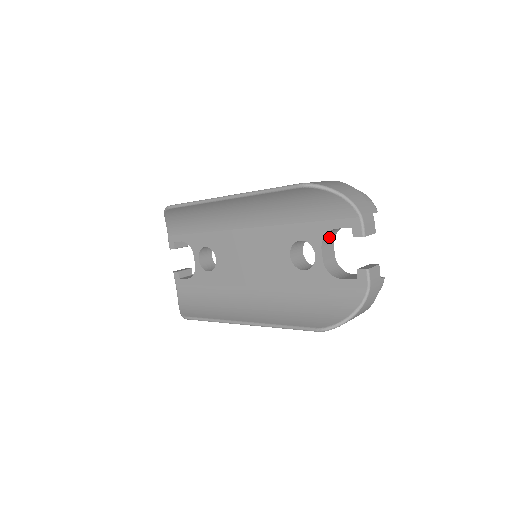
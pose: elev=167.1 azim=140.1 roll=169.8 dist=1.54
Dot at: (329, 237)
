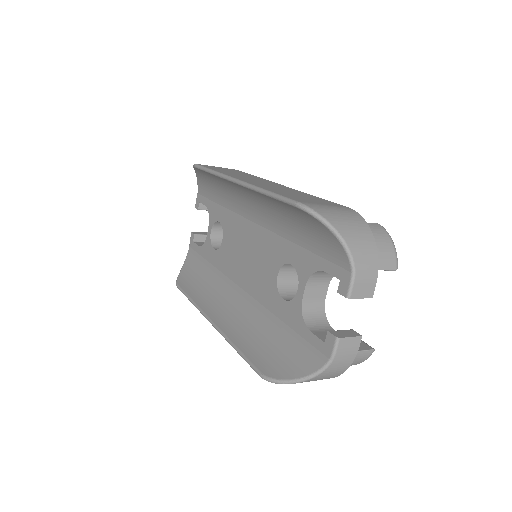
Dot at: (322, 276)
